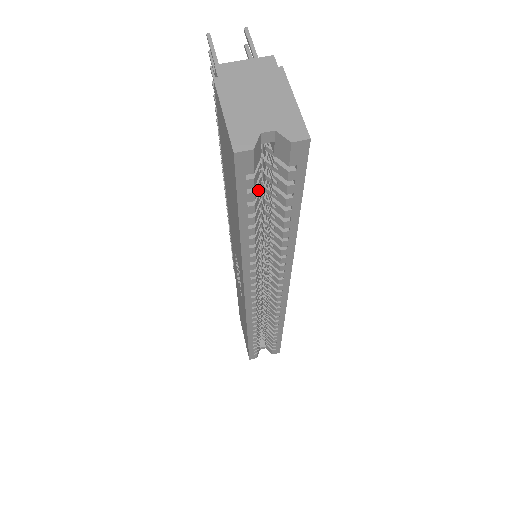
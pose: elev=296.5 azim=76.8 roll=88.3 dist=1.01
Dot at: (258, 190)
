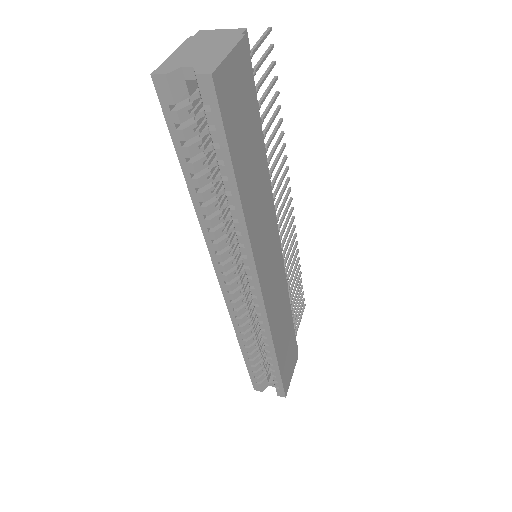
Dot at: (195, 135)
